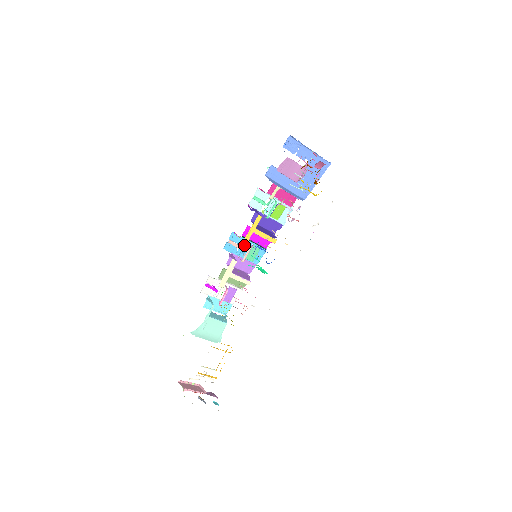
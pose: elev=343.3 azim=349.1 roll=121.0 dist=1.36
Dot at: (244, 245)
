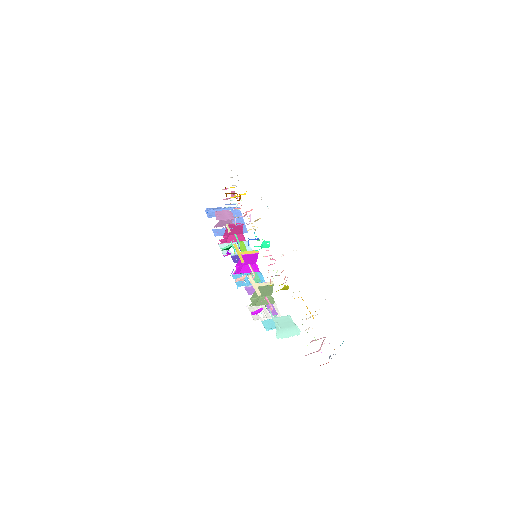
Dot at: (246, 277)
